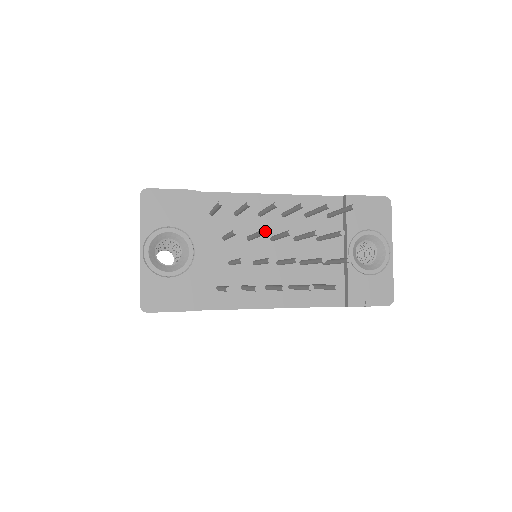
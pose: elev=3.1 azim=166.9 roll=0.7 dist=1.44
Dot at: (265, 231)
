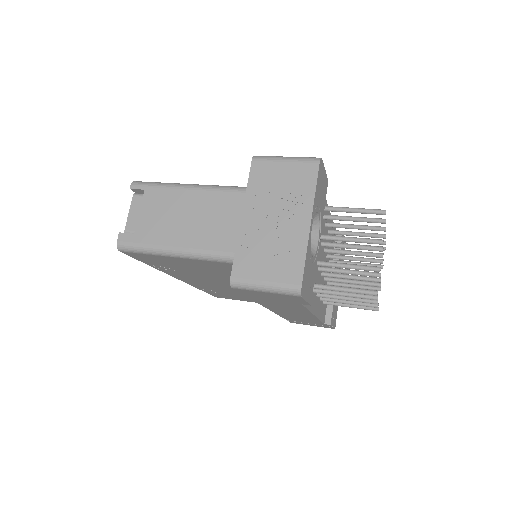
Dot at: occluded
